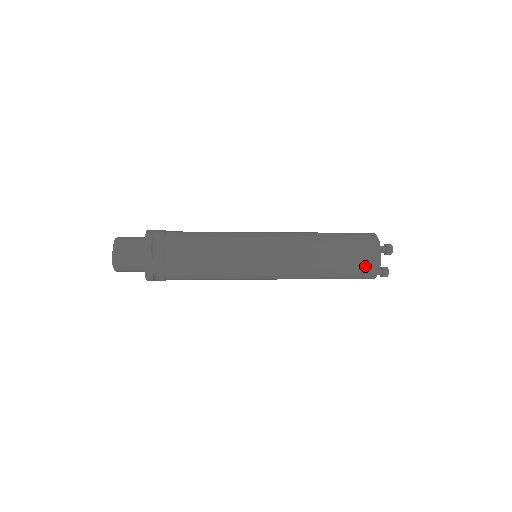
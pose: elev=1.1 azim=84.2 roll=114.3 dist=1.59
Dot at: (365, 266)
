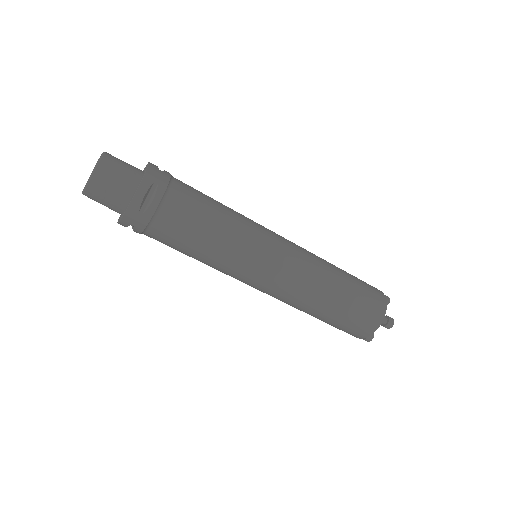
Dot at: (373, 294)
